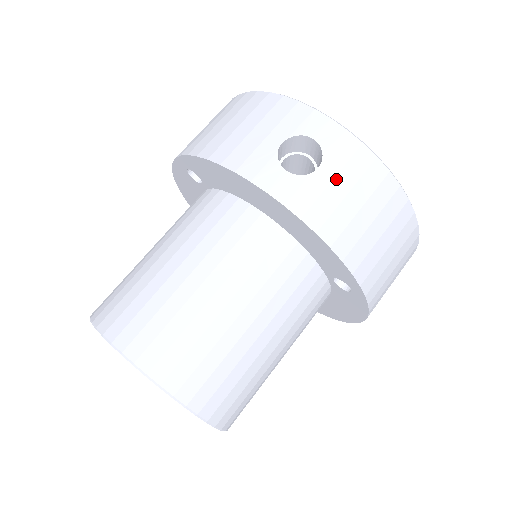
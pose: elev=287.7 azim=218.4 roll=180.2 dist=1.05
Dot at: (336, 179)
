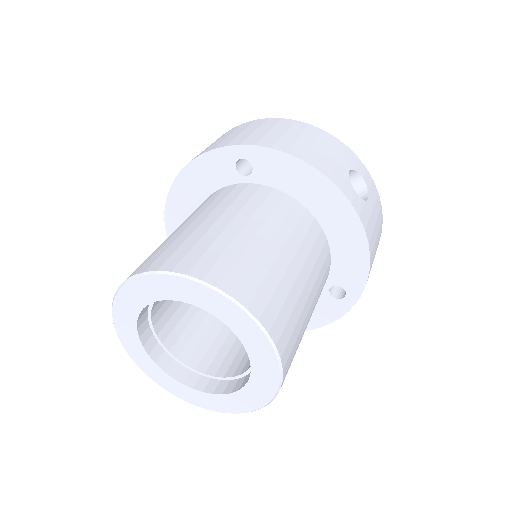
Dot at: (373, 211)
